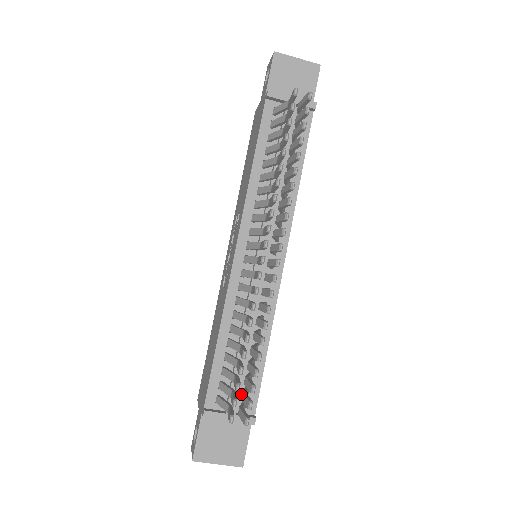
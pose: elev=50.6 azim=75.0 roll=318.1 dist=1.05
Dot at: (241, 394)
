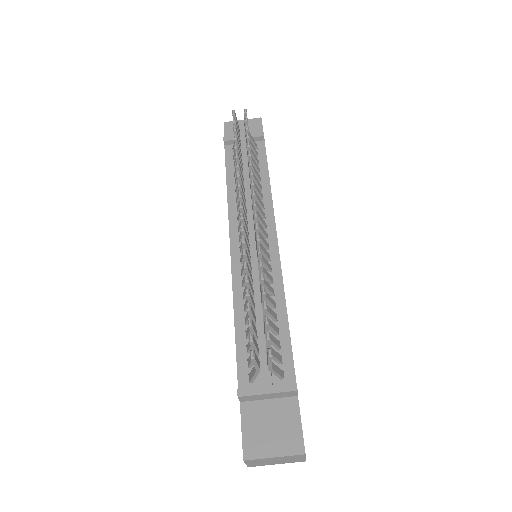
Dot at: occluded
